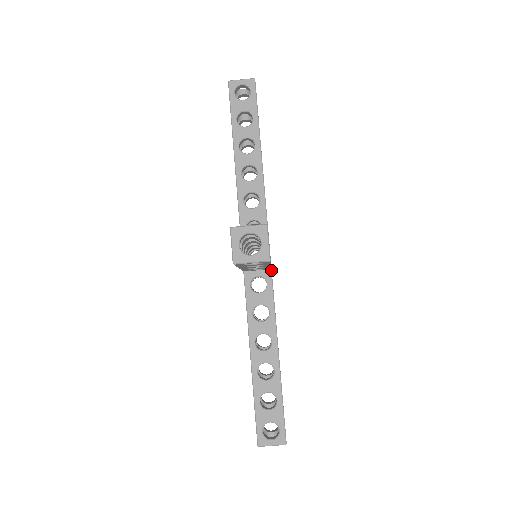
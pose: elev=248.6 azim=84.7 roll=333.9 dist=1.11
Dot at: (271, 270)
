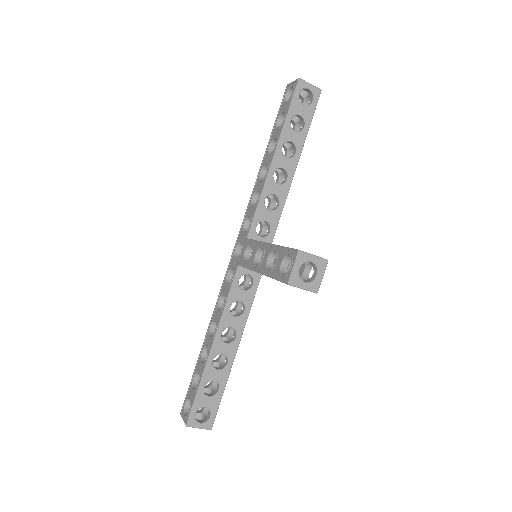
Dot at: occluded
